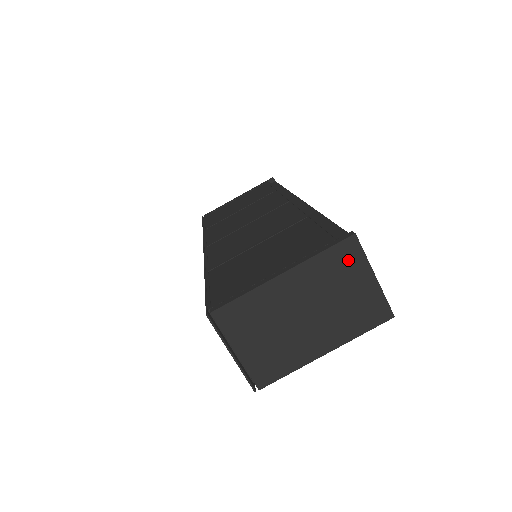
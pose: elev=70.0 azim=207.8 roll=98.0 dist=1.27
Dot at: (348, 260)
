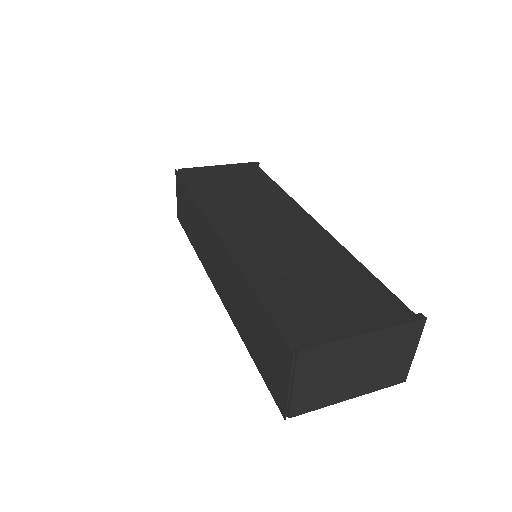
Dot at: (410, 336)
